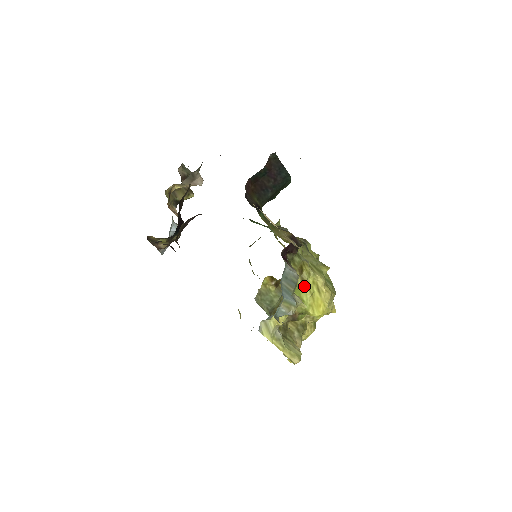
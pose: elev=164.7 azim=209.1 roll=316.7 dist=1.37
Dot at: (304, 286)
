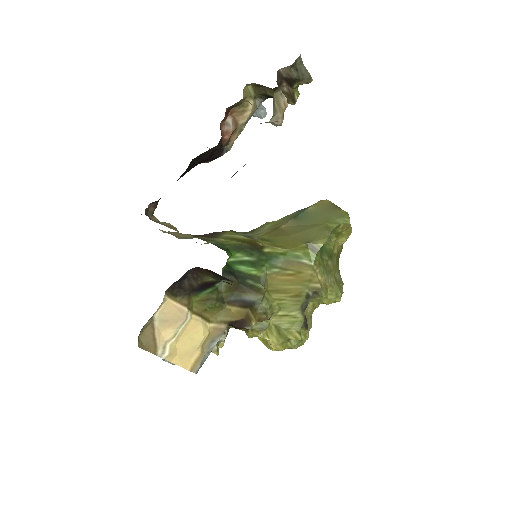
Dot at: occluded
